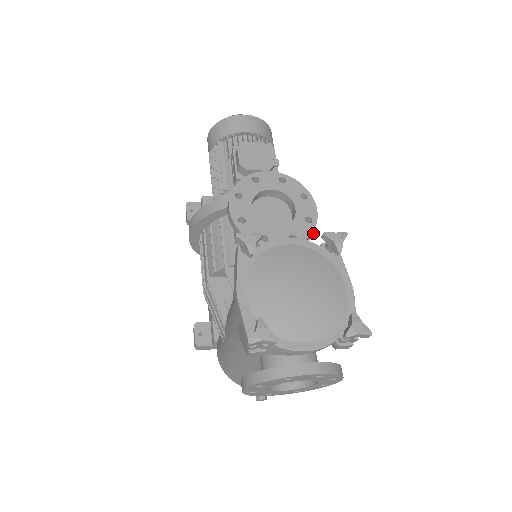
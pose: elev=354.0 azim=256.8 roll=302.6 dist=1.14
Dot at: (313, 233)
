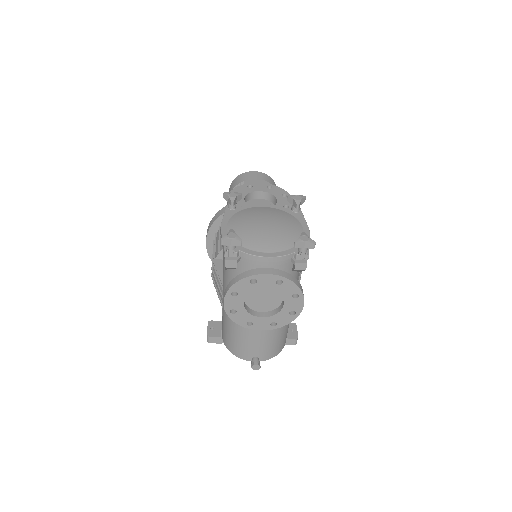
Dot at: occluded
